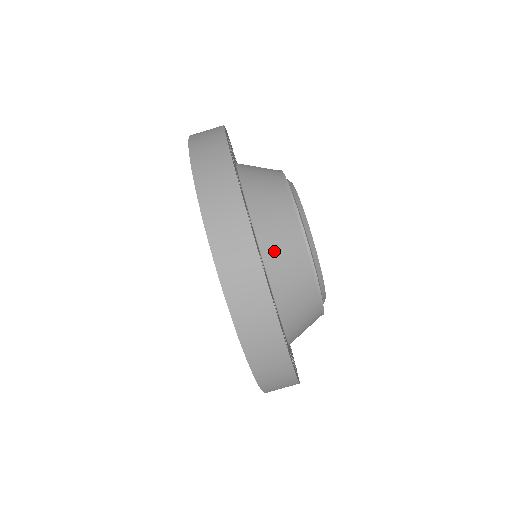
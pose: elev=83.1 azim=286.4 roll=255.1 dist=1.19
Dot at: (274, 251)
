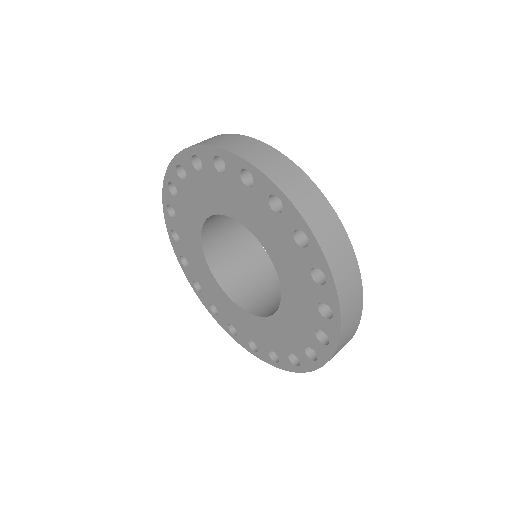
Dot at: occluded
